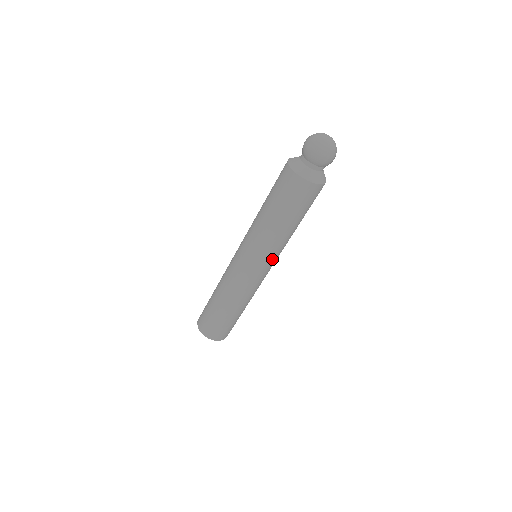
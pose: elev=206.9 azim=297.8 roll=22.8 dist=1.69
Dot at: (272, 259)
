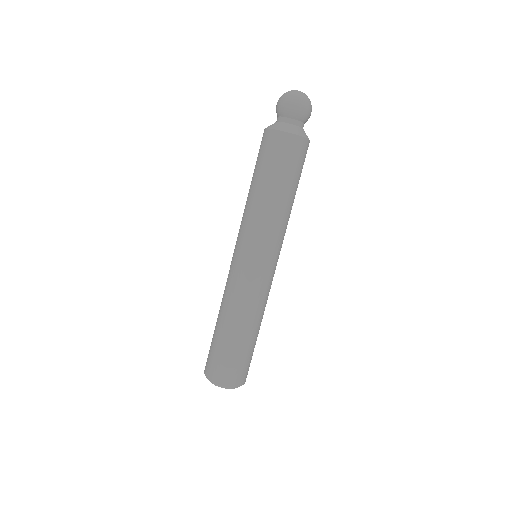
Dot at: (273, 246)
